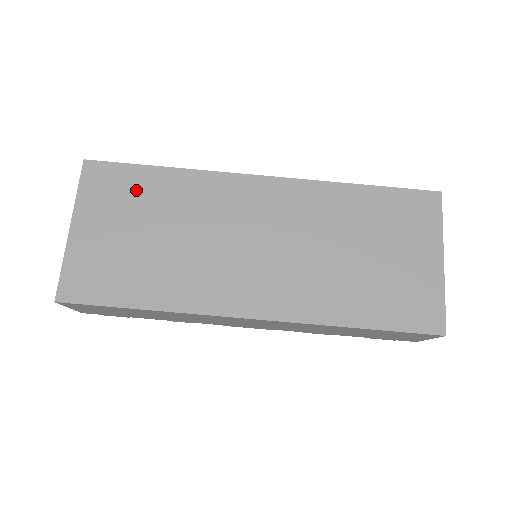
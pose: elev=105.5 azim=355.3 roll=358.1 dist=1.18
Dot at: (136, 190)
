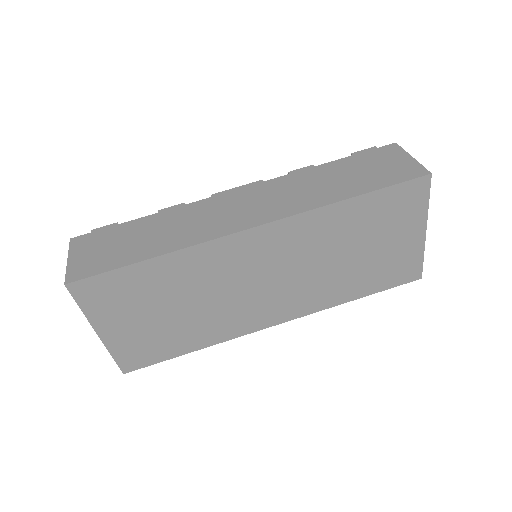
Dot at: (136, 287)
